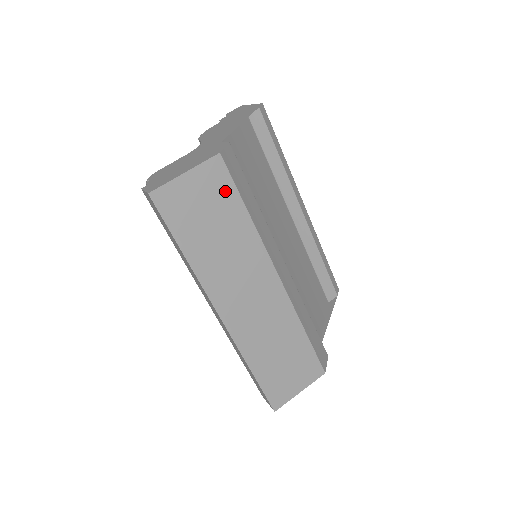
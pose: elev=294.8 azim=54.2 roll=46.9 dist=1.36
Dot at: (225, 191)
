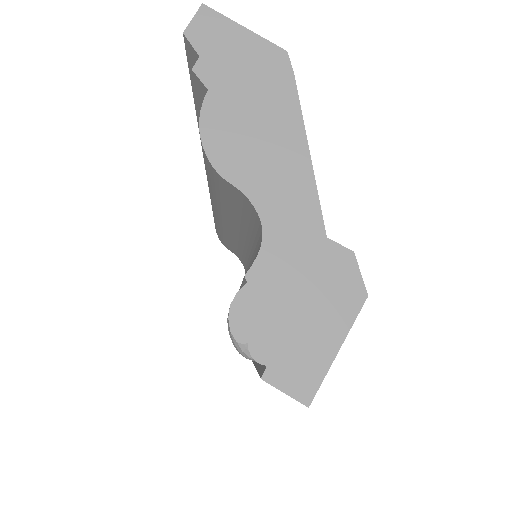
Dot at: occluded
